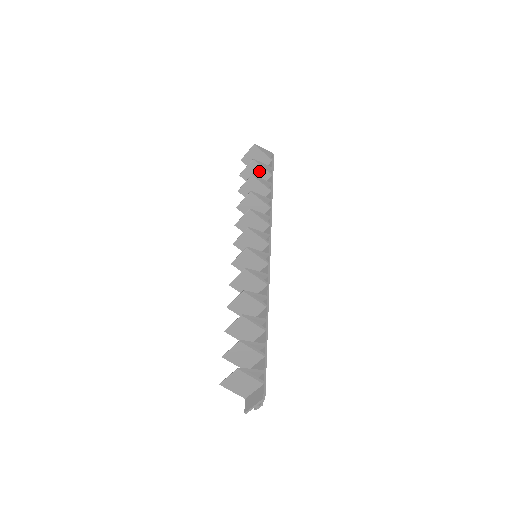
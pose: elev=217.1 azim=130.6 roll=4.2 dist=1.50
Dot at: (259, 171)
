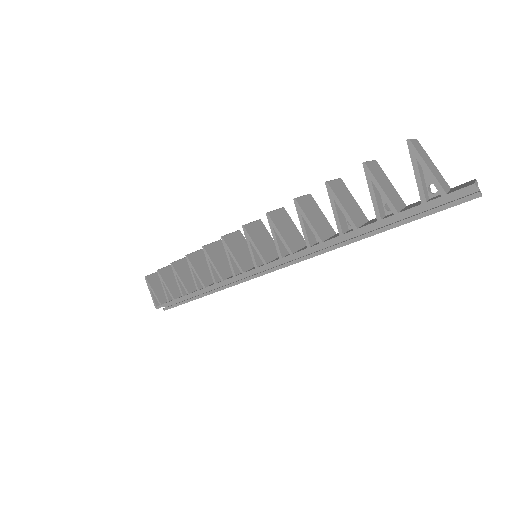
Dot at: occluded
